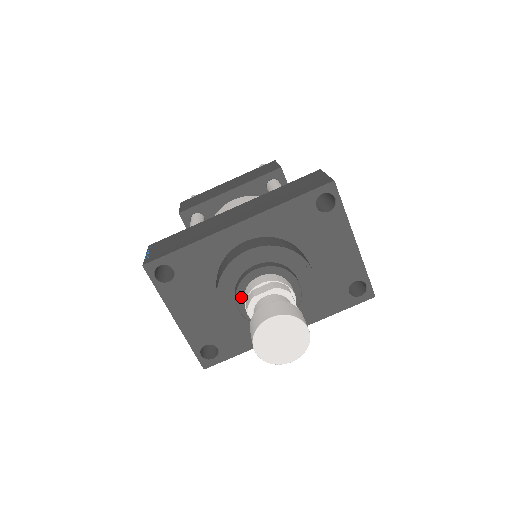
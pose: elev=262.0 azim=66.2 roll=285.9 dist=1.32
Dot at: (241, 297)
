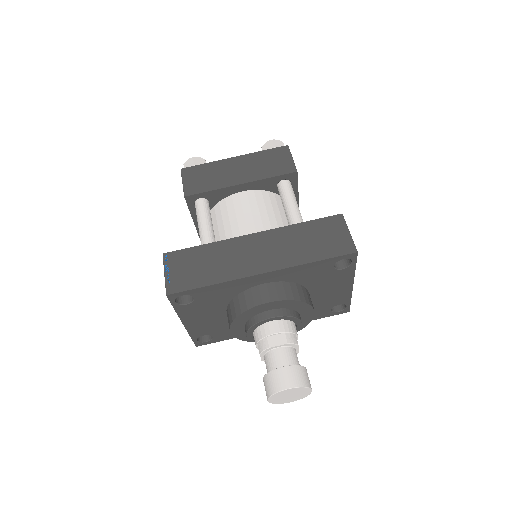
Dot at: (252, 331)
